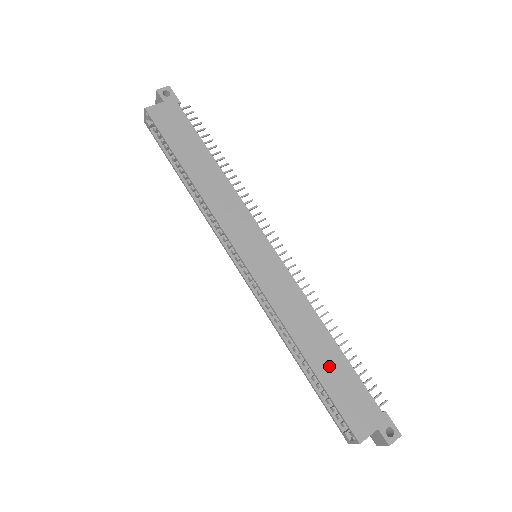
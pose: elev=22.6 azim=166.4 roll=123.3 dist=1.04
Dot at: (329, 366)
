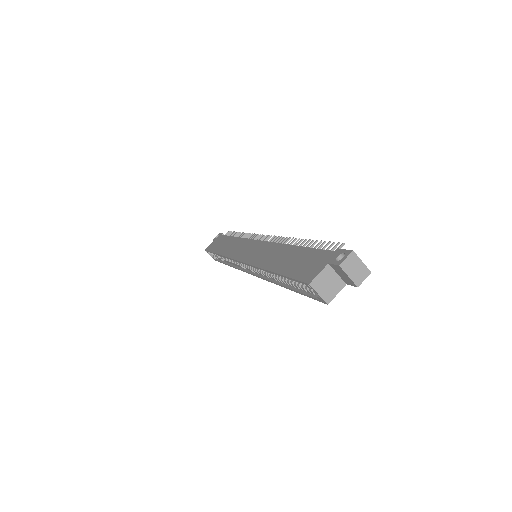
Dot at: (289, 261)
